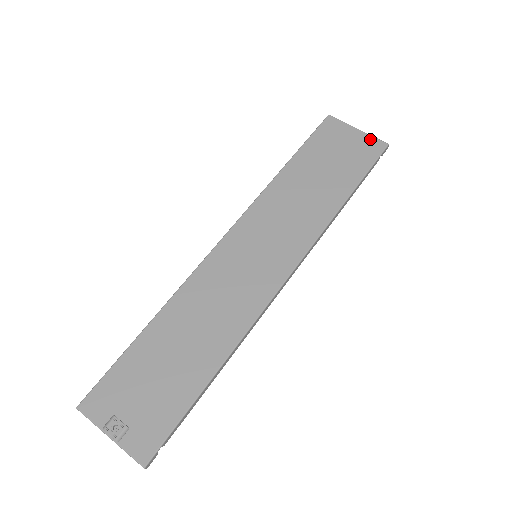
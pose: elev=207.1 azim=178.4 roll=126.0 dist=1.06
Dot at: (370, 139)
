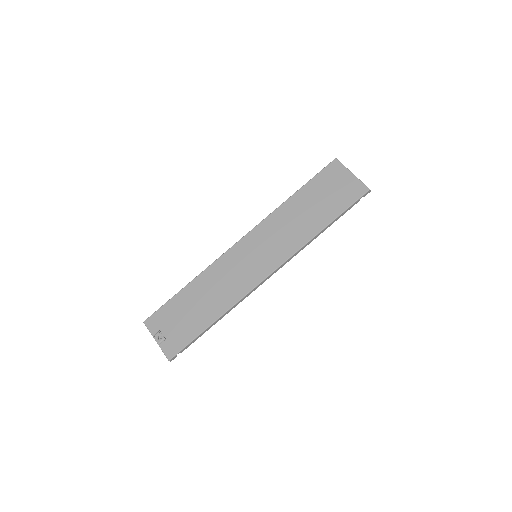
Dot at: (358, 183)
